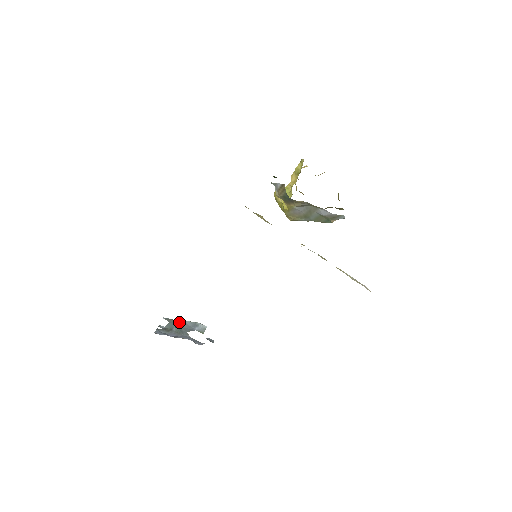
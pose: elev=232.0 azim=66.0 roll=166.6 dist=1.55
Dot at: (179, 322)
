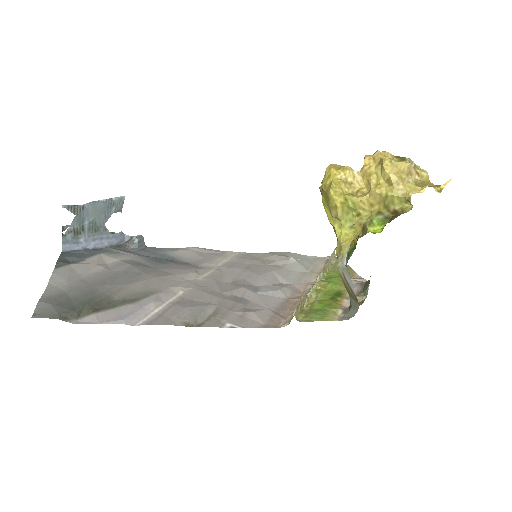
Dot at: (89, 208)
